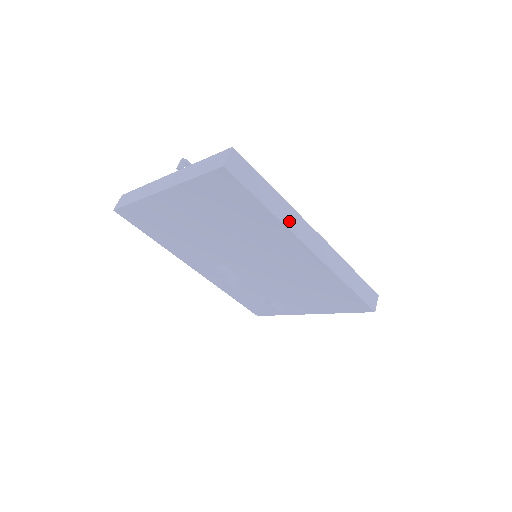
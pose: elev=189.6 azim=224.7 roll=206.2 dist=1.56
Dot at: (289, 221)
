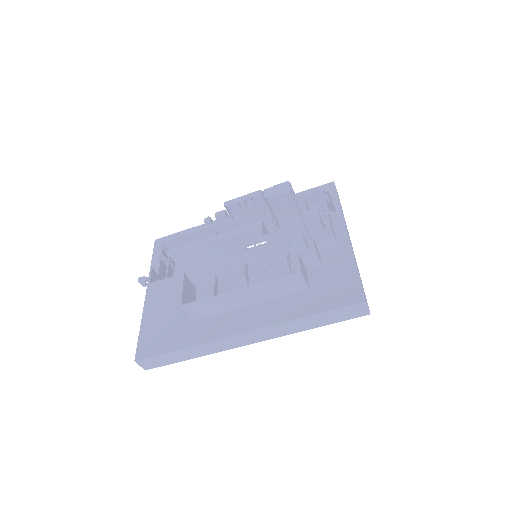
Dot at: (213, 349)
